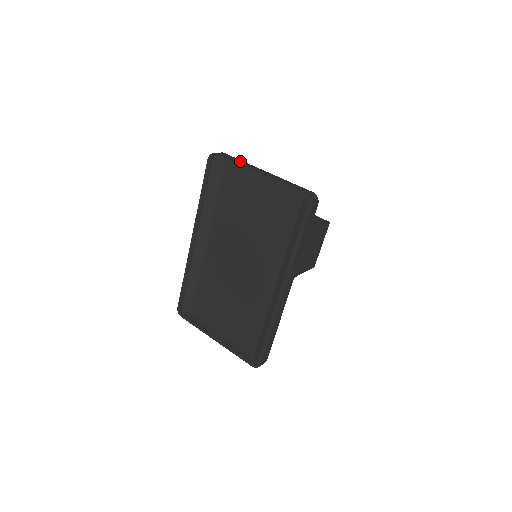
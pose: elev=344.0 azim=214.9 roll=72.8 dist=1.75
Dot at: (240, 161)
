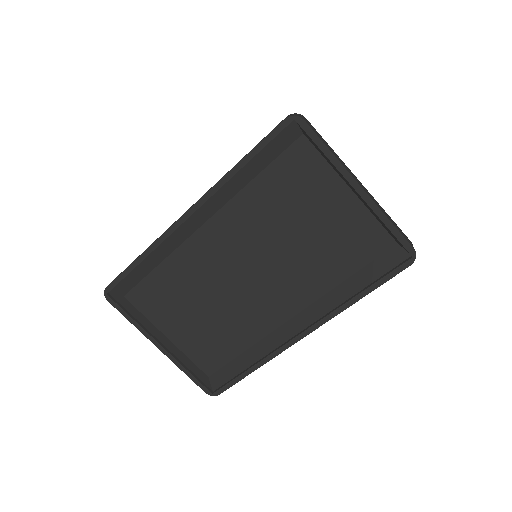
Dot at: (331, 148)
